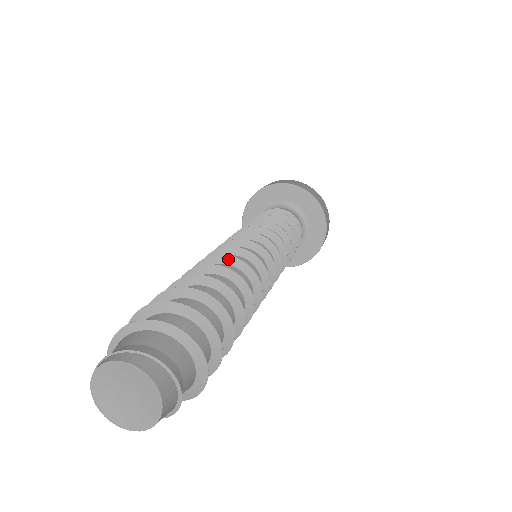
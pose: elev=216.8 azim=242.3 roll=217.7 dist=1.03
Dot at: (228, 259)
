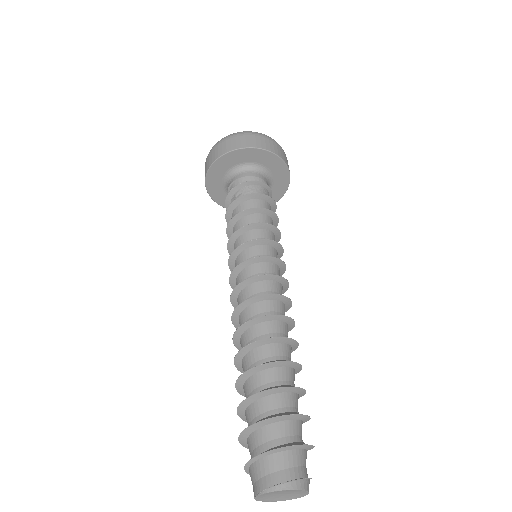
Dot at: (287, 319)
